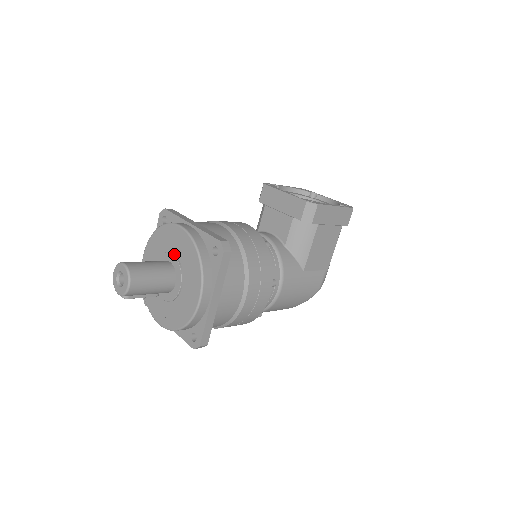
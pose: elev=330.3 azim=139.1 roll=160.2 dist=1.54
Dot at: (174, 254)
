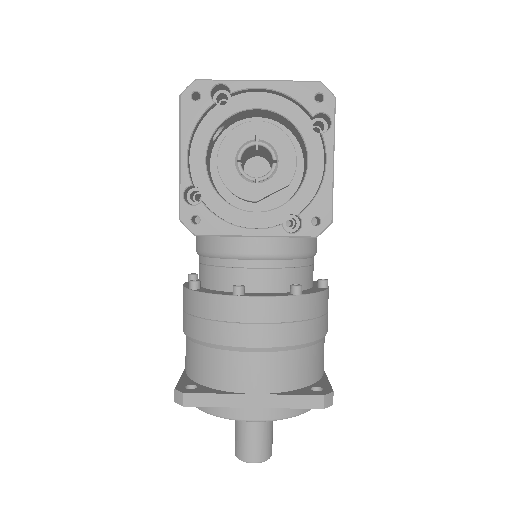
Dot at: occluded
